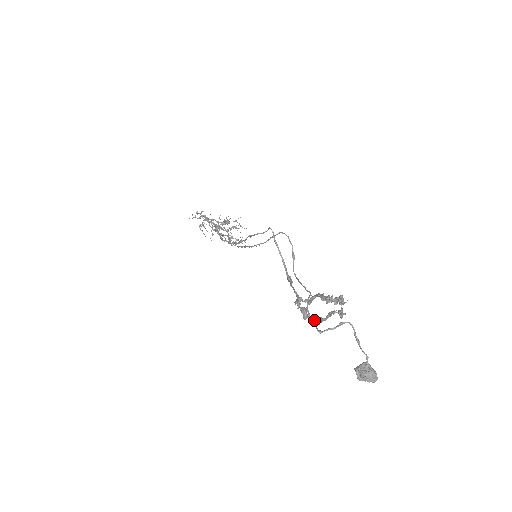
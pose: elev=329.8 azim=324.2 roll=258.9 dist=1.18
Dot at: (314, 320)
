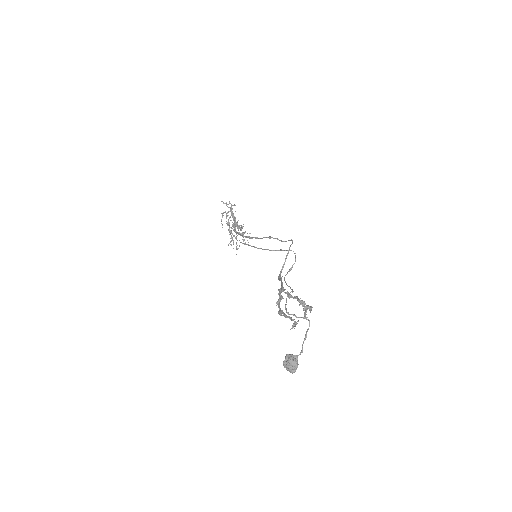
Dot at: (281, 310)
